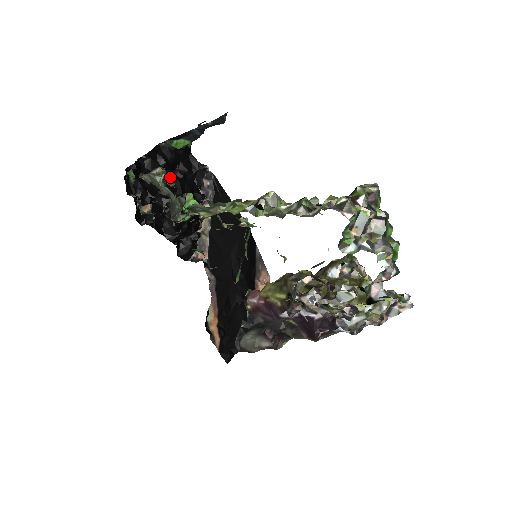
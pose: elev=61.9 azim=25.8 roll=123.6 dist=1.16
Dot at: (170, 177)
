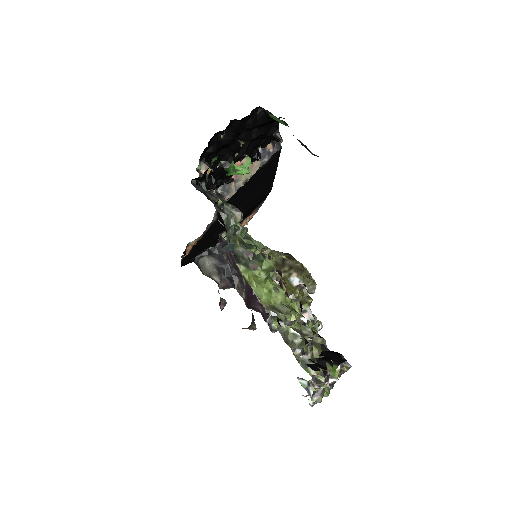
Dot at: (245, 136)
